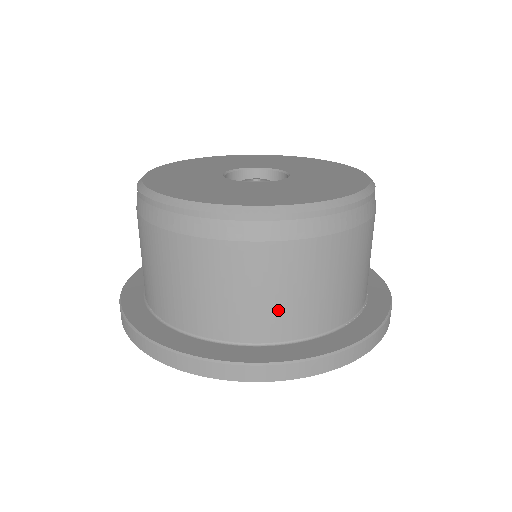
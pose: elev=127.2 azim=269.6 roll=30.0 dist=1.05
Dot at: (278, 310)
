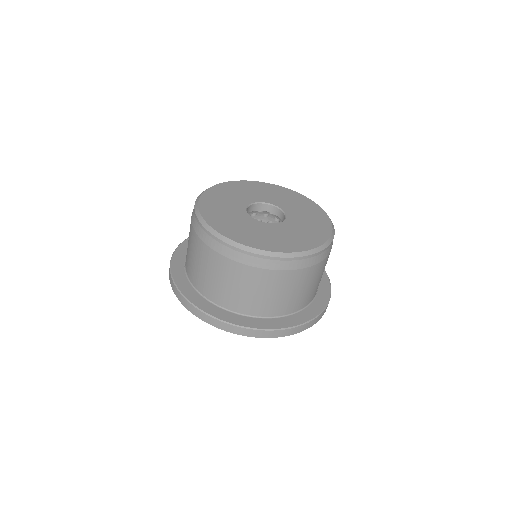
Dot at: (298, 298)
